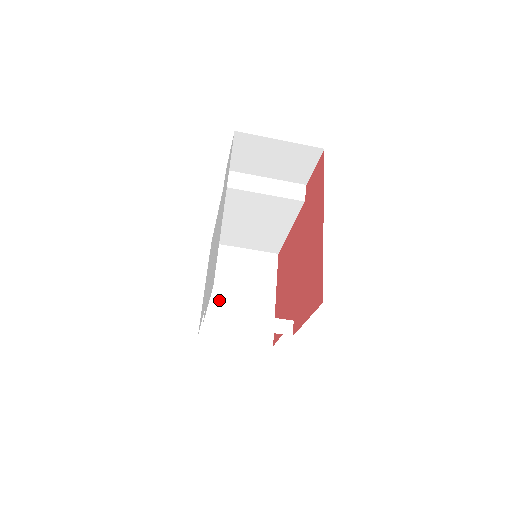
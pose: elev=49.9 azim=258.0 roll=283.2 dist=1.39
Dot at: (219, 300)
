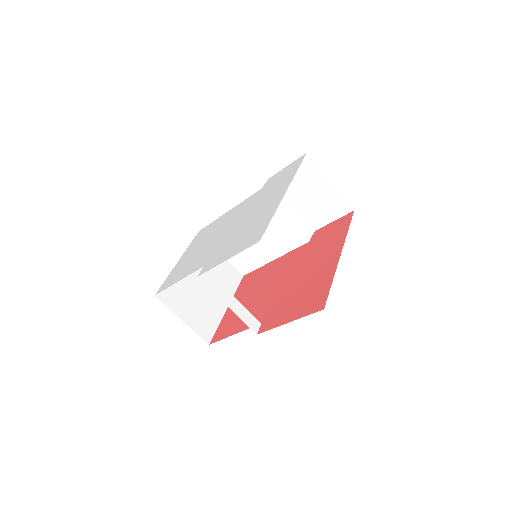
Dot at: (184, 279)
